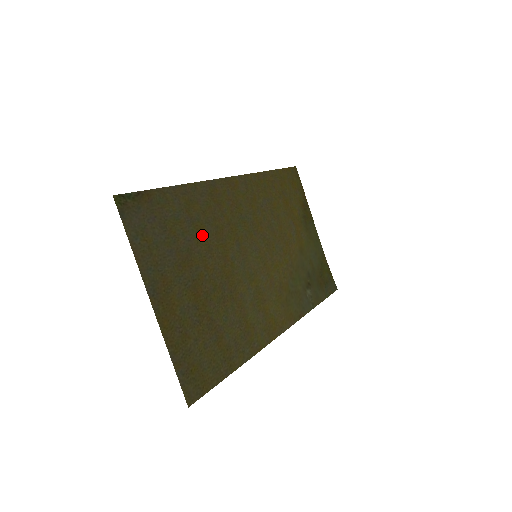
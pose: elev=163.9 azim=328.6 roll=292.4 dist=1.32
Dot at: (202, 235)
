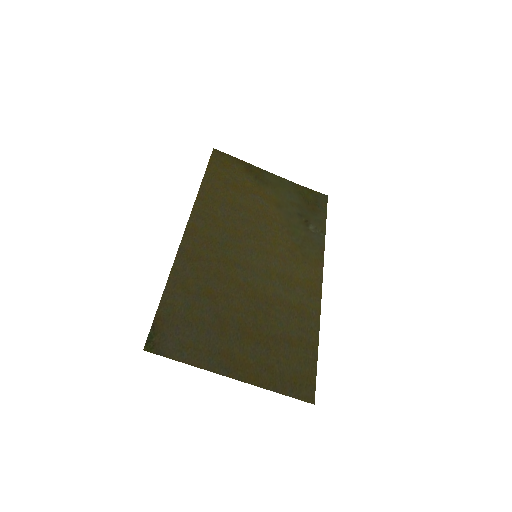
Dot at: (213, 294)
